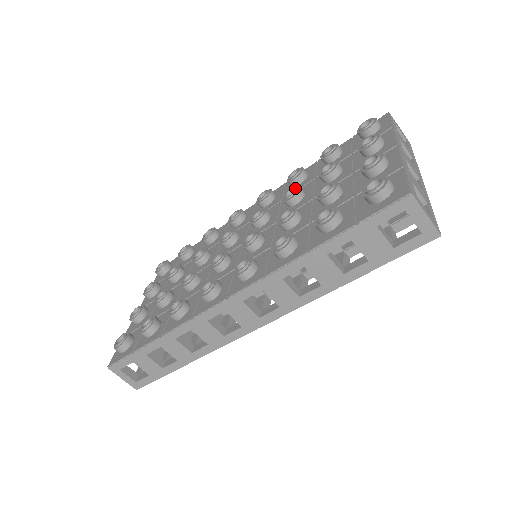
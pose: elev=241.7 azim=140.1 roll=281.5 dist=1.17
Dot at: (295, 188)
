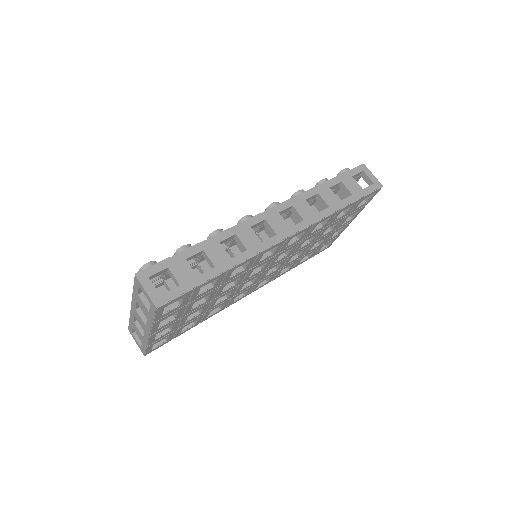
Dot at: occluded
